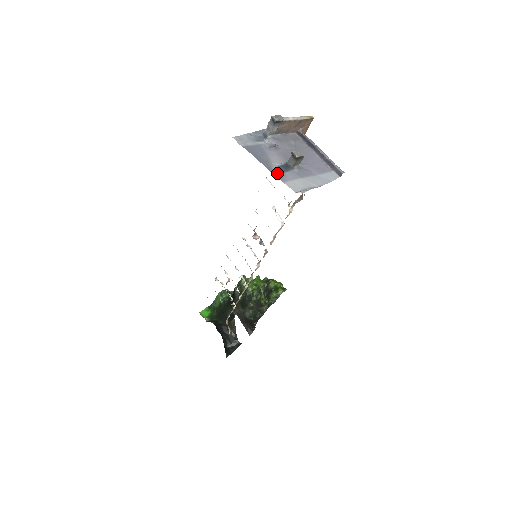
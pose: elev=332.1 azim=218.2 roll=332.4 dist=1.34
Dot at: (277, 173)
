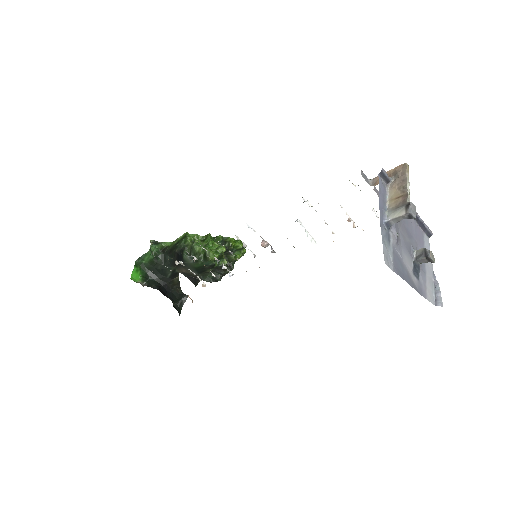
Dot at: (418, 288)
